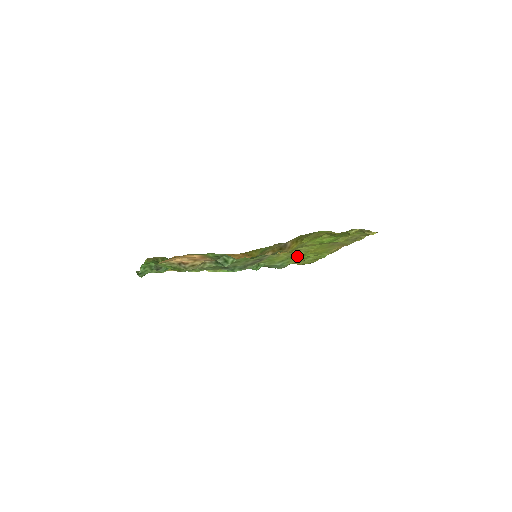
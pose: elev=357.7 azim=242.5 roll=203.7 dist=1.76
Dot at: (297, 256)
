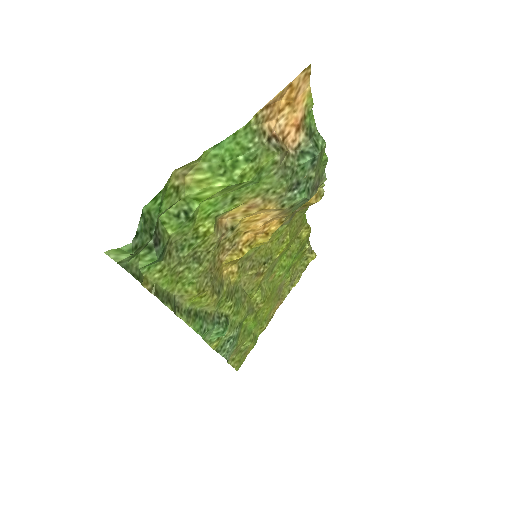
Dot at: (252, 315)
